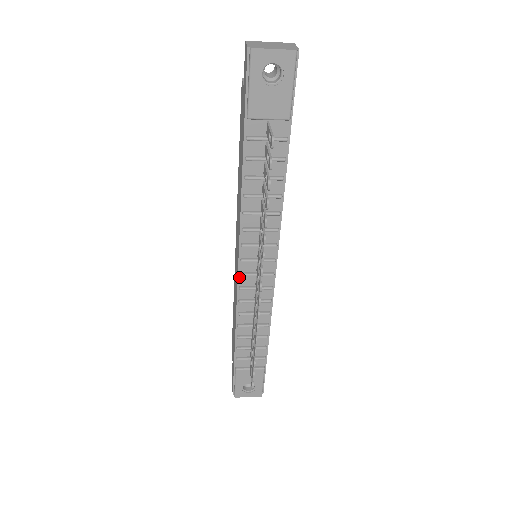
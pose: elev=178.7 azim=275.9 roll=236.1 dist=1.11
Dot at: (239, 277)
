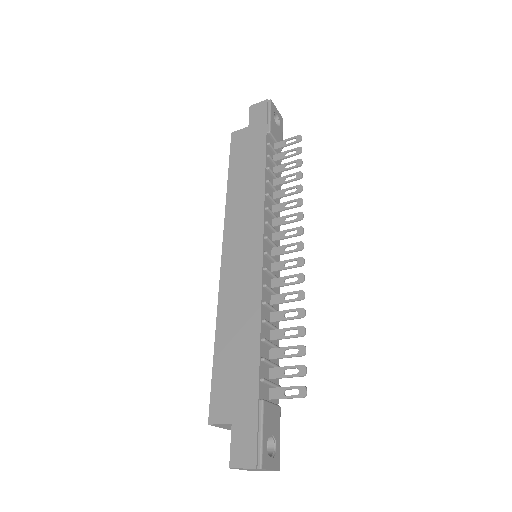
Dot at: (263, 256)
